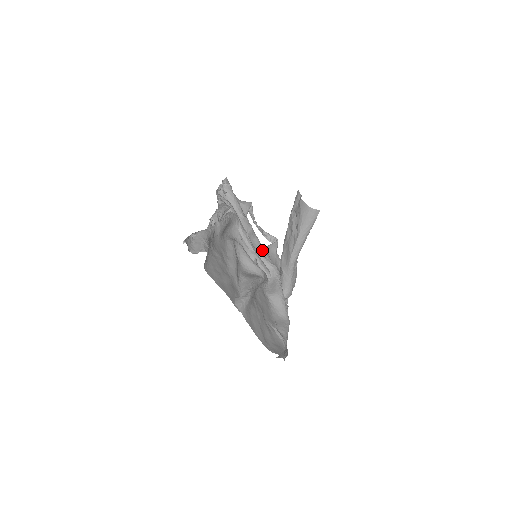
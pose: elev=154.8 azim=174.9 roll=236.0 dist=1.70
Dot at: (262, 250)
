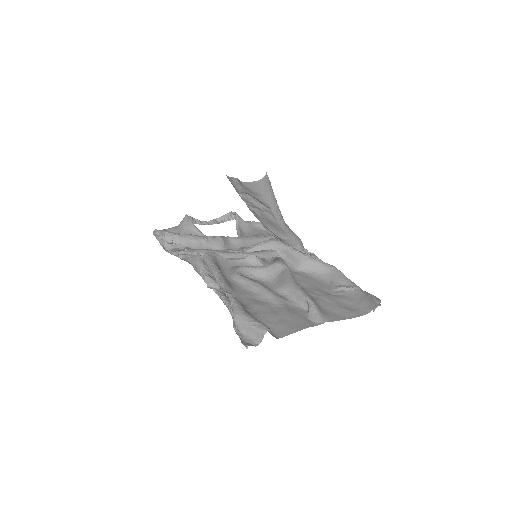
Dot at: (245, 241)
